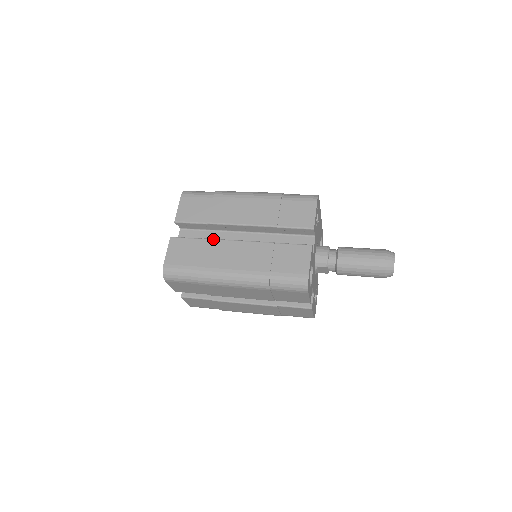
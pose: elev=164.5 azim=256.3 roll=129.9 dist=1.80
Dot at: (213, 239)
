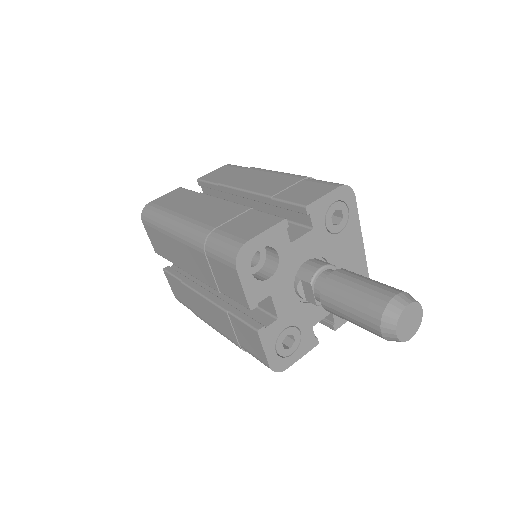
Dot at: (206, 194)
